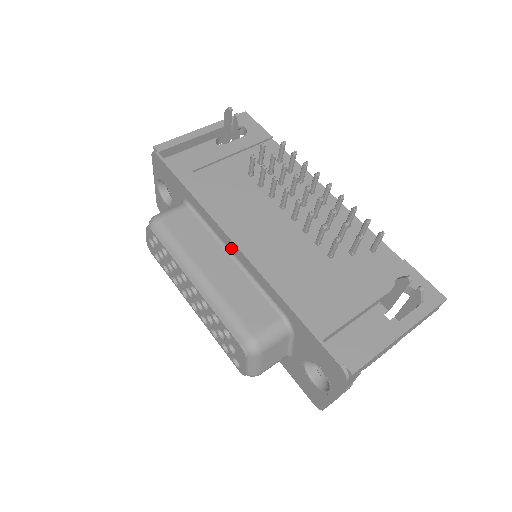
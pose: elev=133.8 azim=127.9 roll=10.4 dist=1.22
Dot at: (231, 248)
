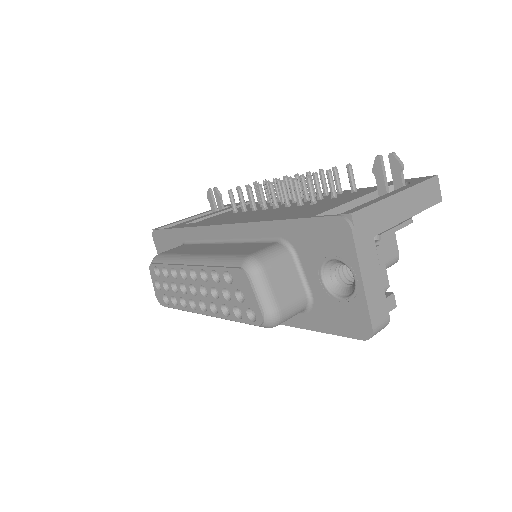
Dot at: (222, 235)
